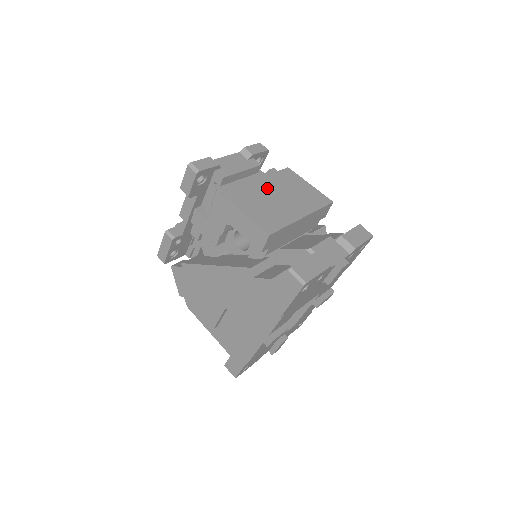
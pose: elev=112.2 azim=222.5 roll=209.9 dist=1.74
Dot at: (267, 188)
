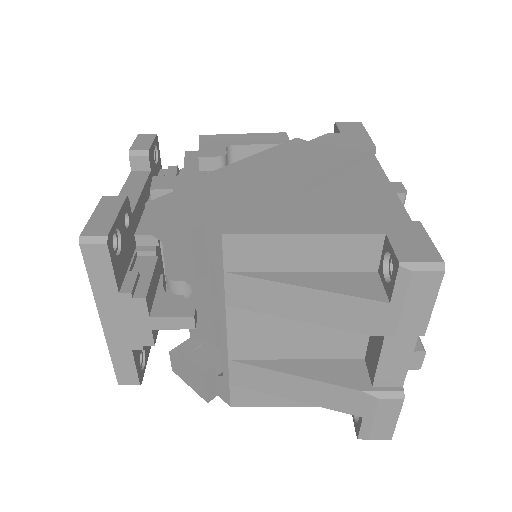
Dot at: occluded
